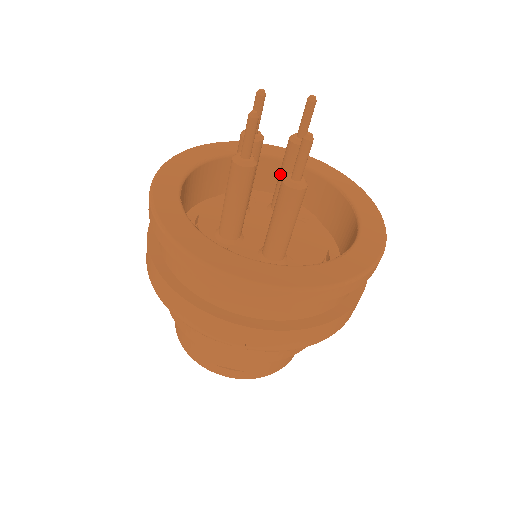
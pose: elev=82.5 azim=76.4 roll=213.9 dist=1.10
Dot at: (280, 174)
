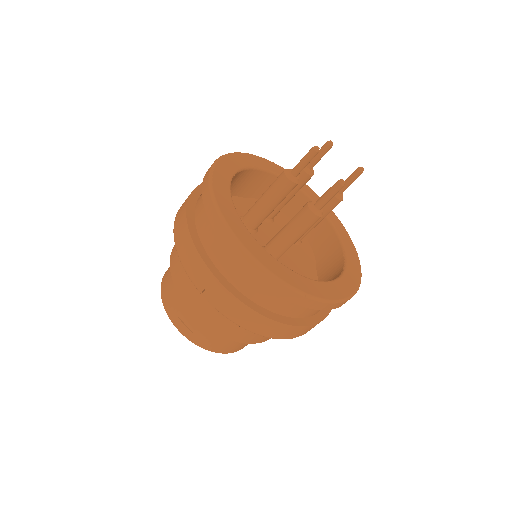
Dot at: occluded
